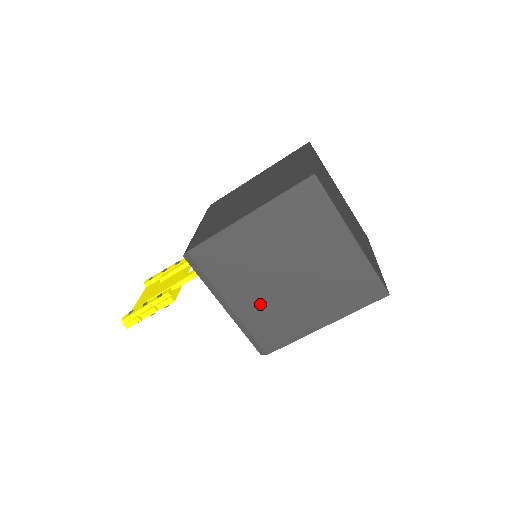
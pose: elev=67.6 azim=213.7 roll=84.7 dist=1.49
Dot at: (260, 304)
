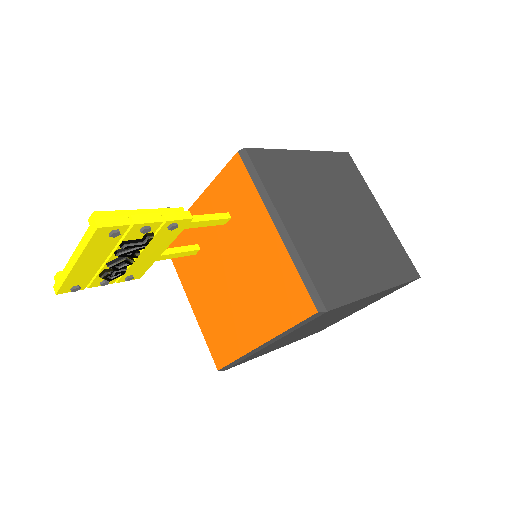
Dot at: (316, 238)
